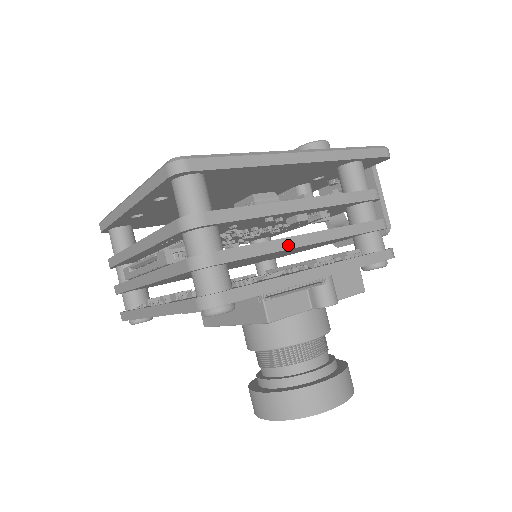
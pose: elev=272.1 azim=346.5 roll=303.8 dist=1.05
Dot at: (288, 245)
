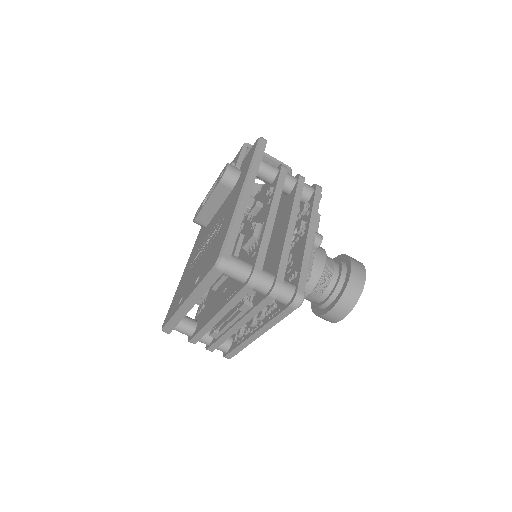
Dot at: (290, 239)
